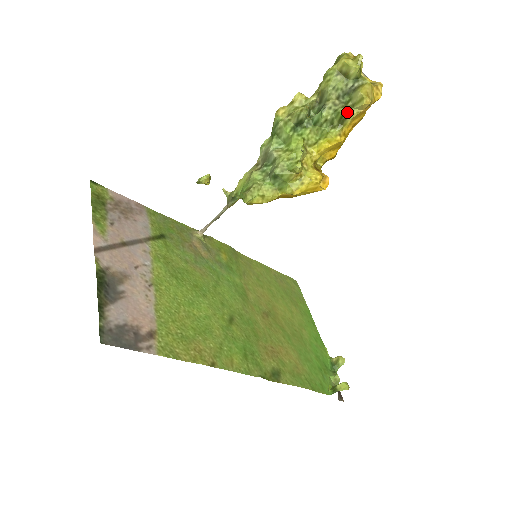
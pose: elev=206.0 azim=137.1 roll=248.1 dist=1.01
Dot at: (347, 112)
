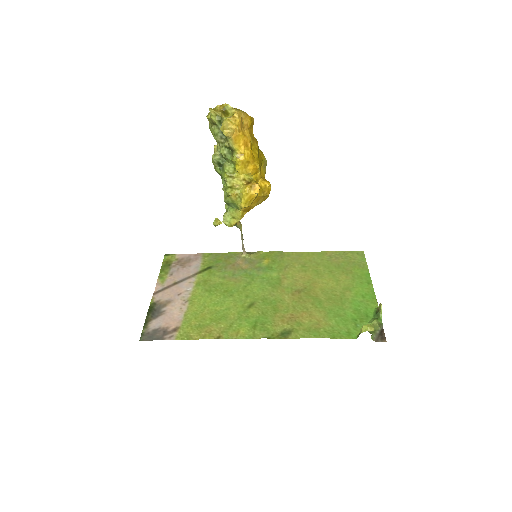
Dot at: (227, 144)
